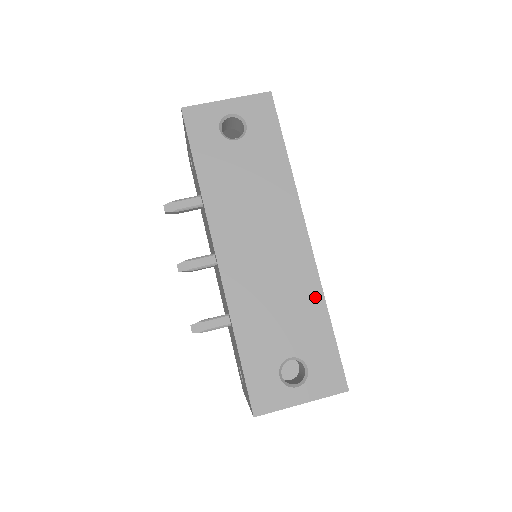
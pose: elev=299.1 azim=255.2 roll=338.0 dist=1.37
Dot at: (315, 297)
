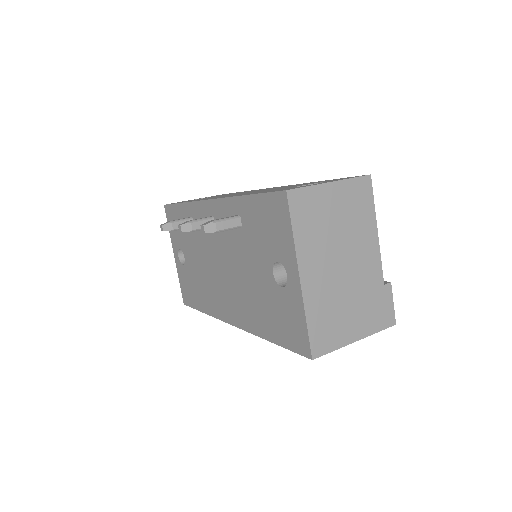
Dot at: occluded
